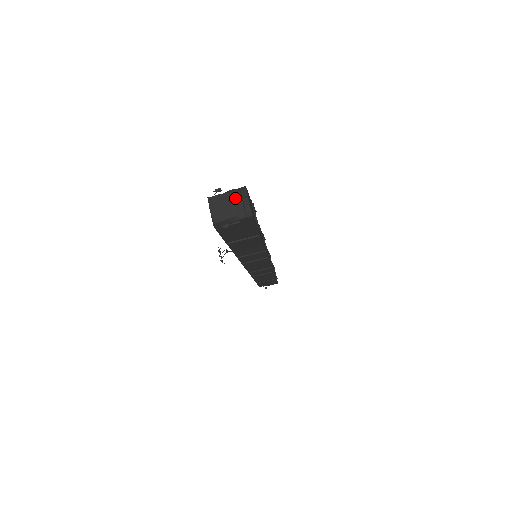
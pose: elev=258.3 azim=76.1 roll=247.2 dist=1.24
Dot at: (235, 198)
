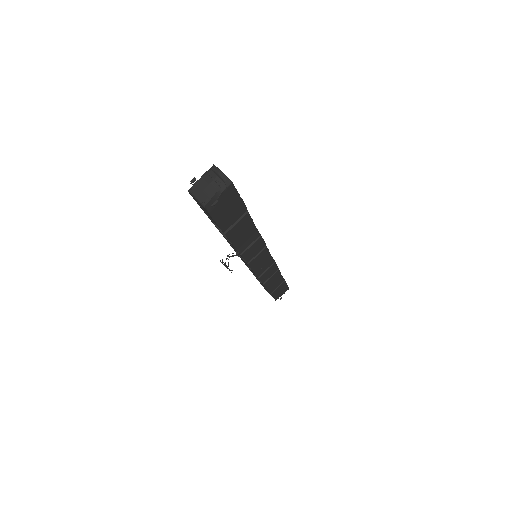
Dot at: (210, 177)
